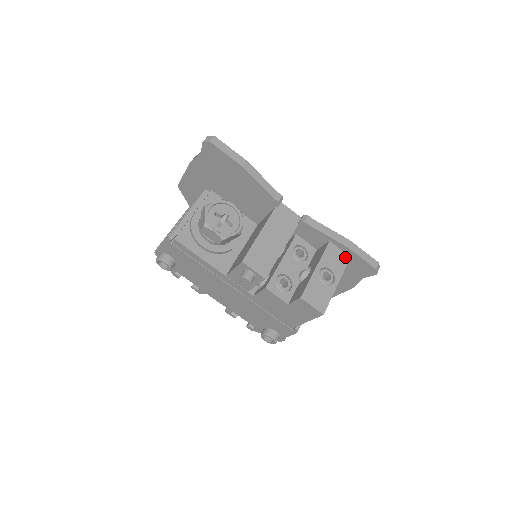
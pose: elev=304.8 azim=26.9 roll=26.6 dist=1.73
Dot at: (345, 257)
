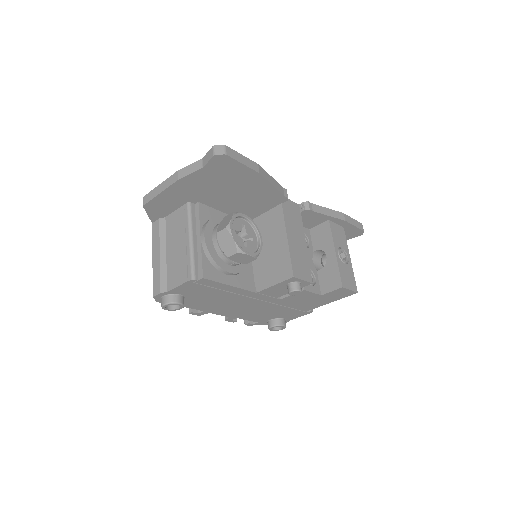
Dot at: (342, 230)
